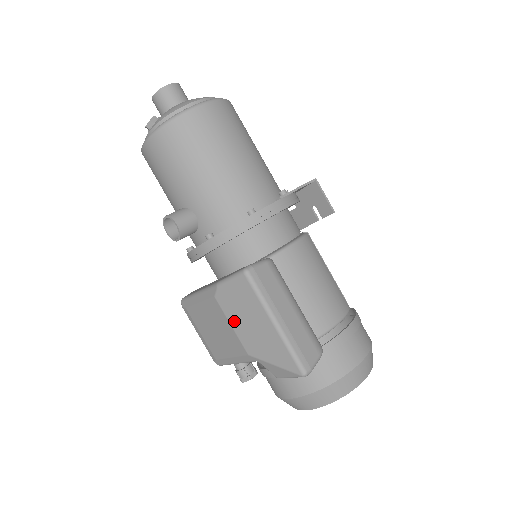
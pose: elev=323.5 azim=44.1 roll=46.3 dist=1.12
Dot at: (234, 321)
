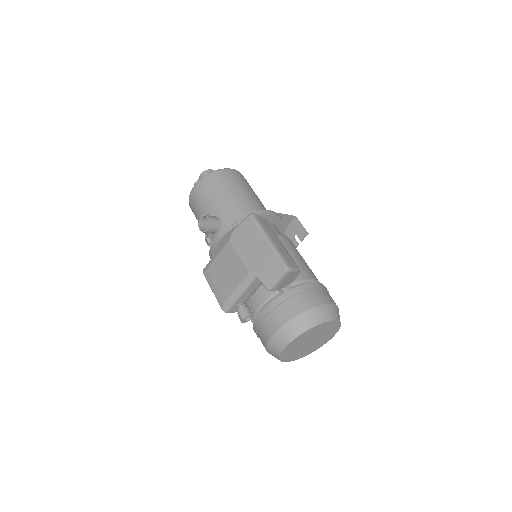
Dot at: (241, 251)
